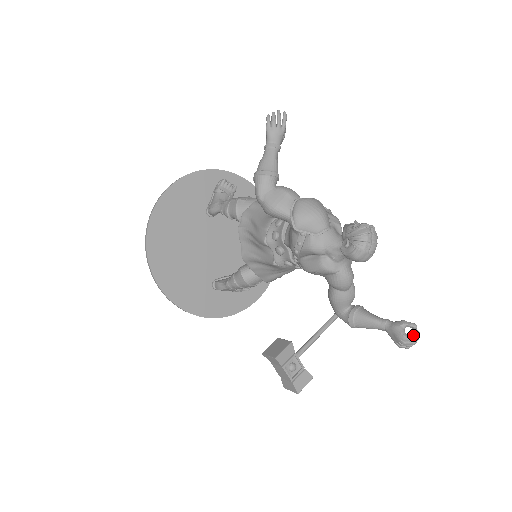
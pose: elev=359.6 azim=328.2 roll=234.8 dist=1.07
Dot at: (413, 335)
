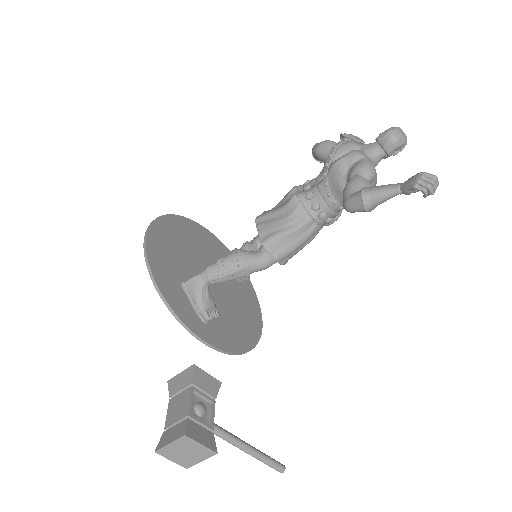
Dot at: (431, 188)
